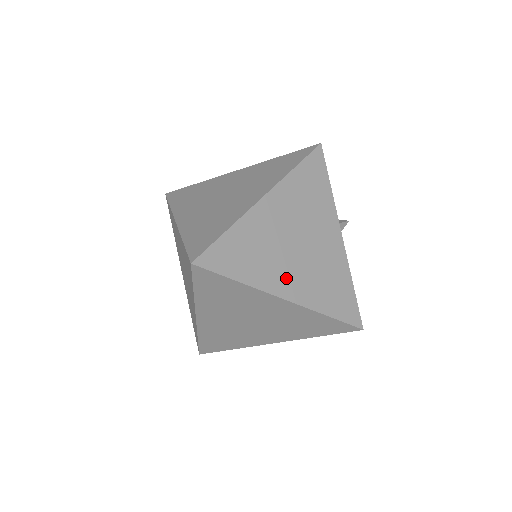
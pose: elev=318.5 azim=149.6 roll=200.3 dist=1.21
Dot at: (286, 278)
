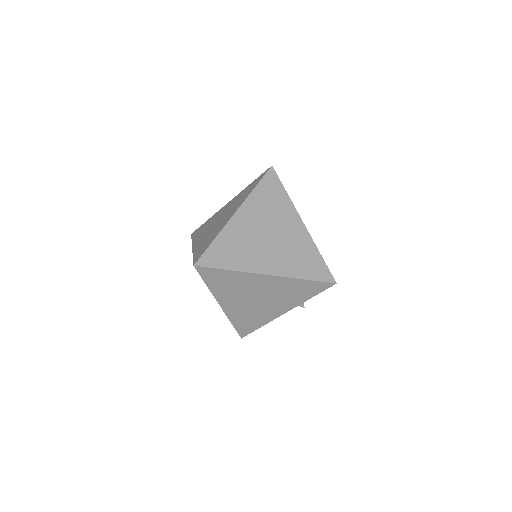
Dot at: (232, 302)
